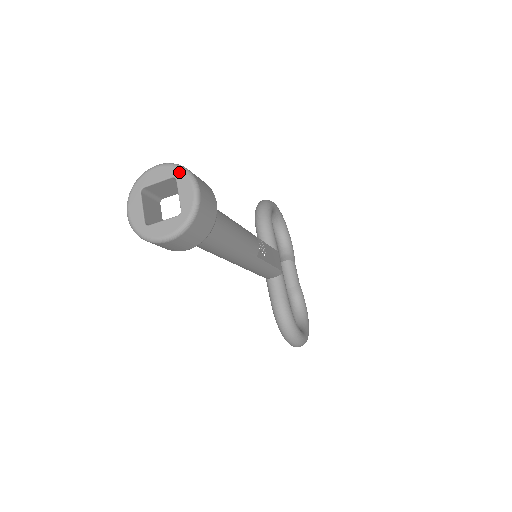
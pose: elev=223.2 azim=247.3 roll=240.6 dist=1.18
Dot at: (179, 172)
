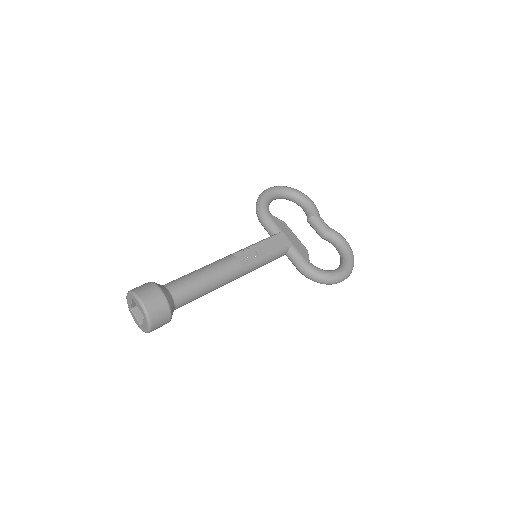
Dot at: (132, 296)
